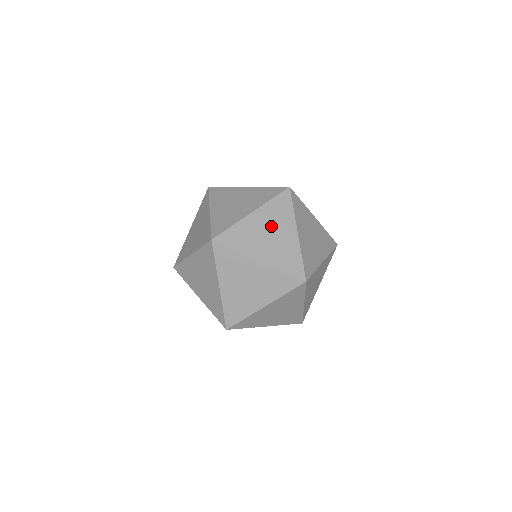
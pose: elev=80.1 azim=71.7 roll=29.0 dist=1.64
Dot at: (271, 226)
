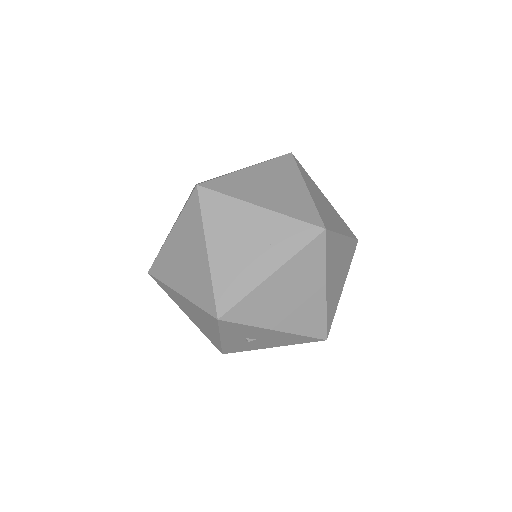
Dot at: (273, 179)
